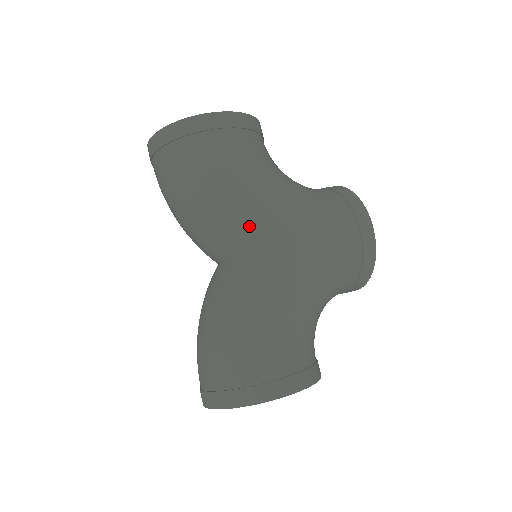
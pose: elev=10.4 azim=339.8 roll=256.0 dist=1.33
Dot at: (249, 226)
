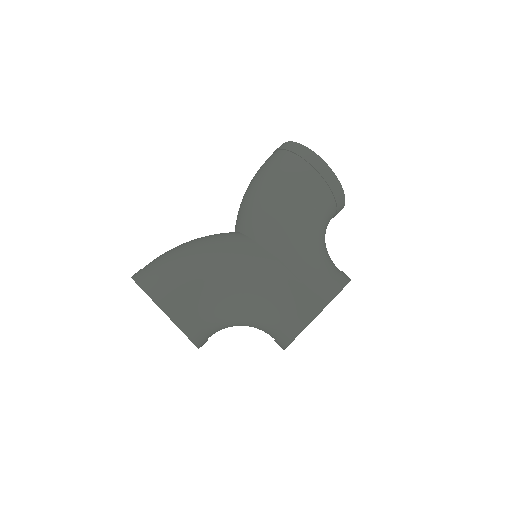
Dot at: (259, 218)
